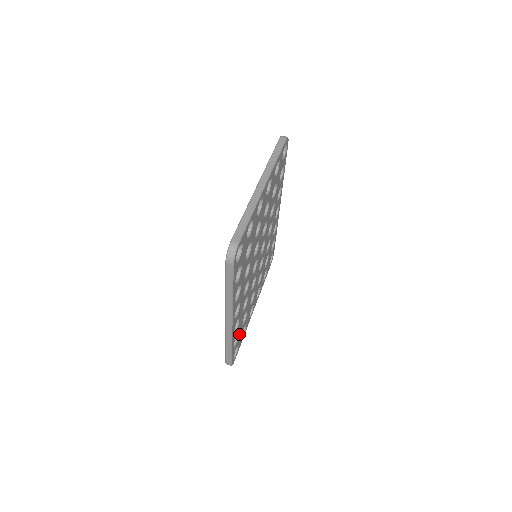
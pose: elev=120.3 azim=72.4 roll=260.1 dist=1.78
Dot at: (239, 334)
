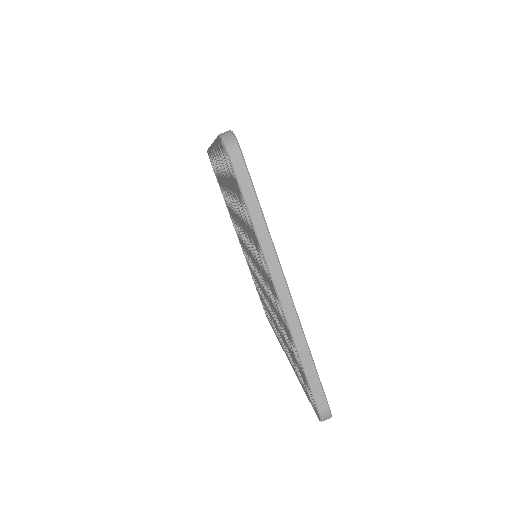
Dot at: occluded
